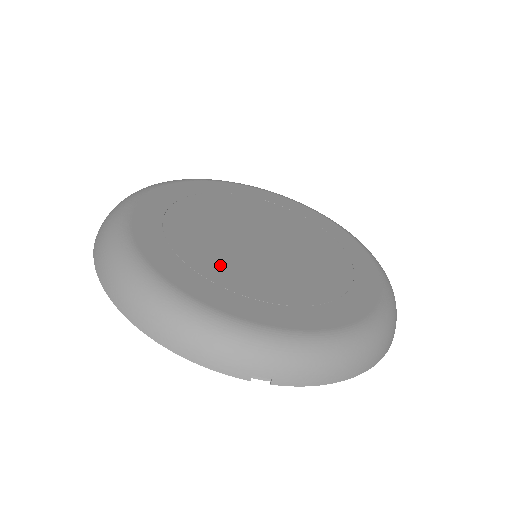
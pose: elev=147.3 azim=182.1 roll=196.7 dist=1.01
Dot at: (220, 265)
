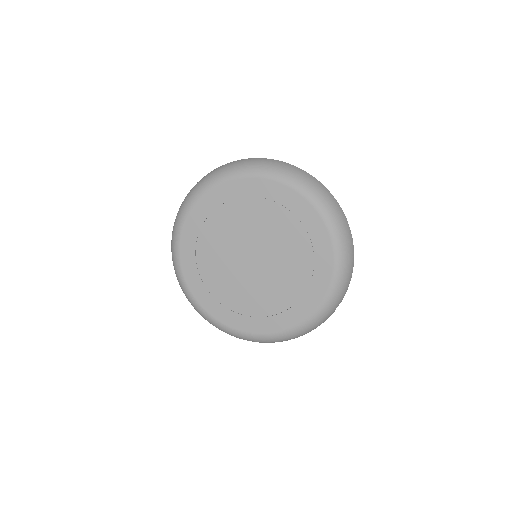
Dot at: (271, 300)
